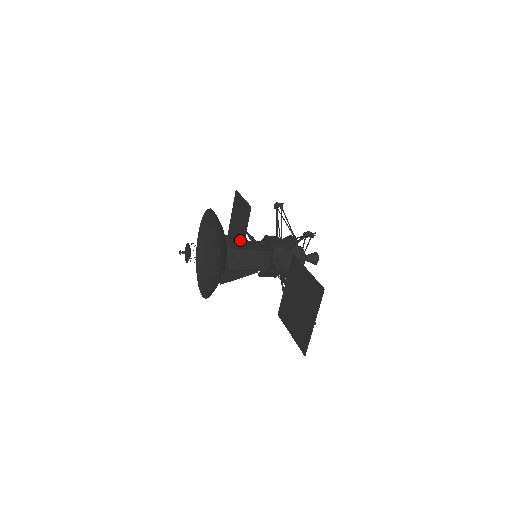
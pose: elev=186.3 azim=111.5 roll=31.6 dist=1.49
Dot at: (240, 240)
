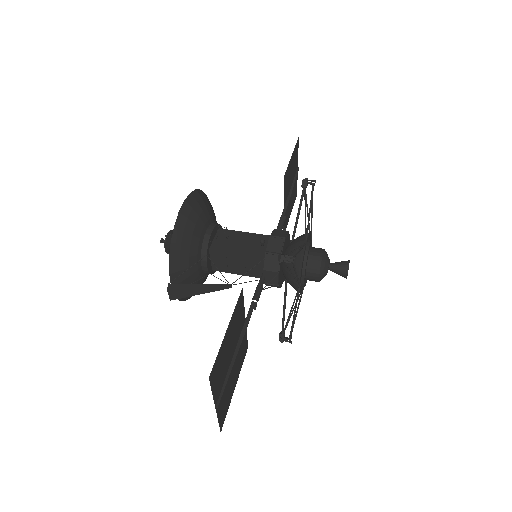
Dot at: (239, 231)
